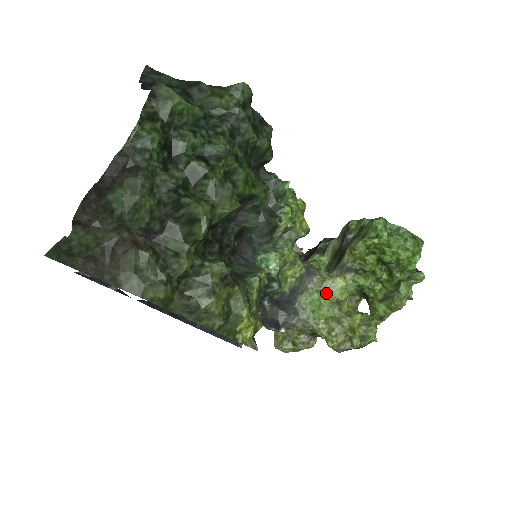
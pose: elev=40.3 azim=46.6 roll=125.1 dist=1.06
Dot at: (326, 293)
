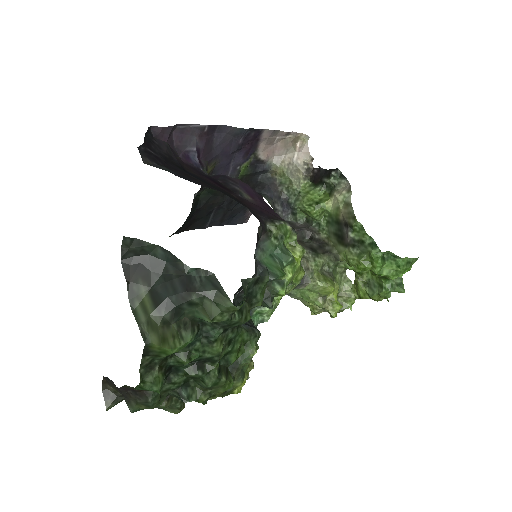
Dot at: (315, 292)
